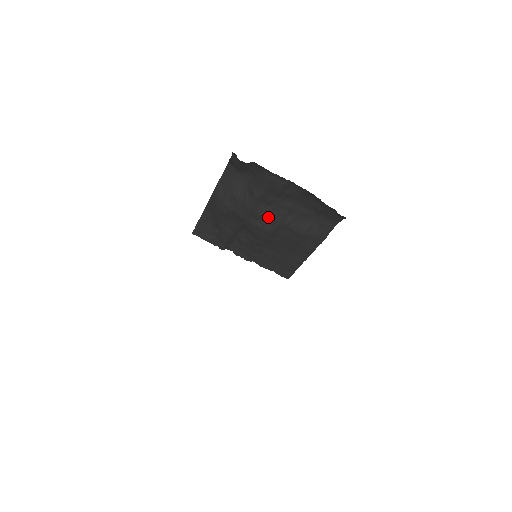
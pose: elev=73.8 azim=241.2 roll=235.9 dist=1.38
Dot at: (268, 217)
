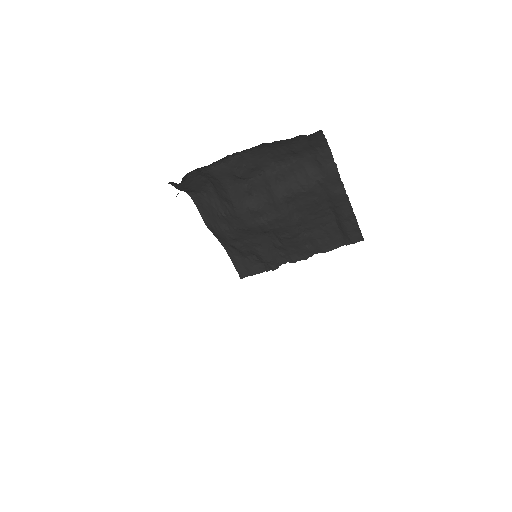
Dot at: (265, 205)
